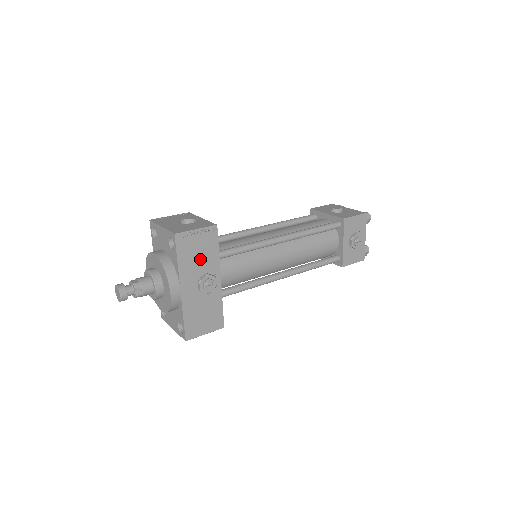
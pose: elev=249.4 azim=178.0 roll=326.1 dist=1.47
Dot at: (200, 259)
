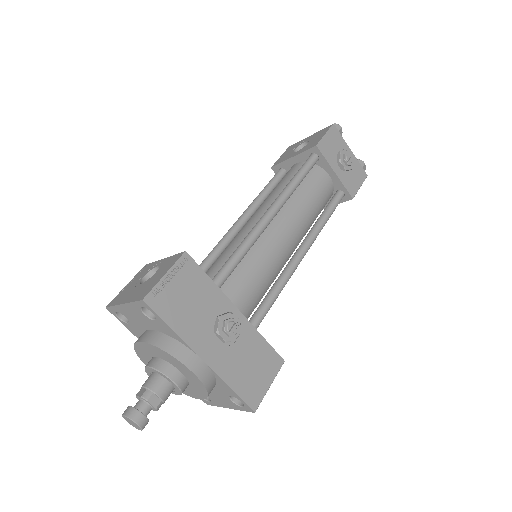
Dot at: (197, 306)
